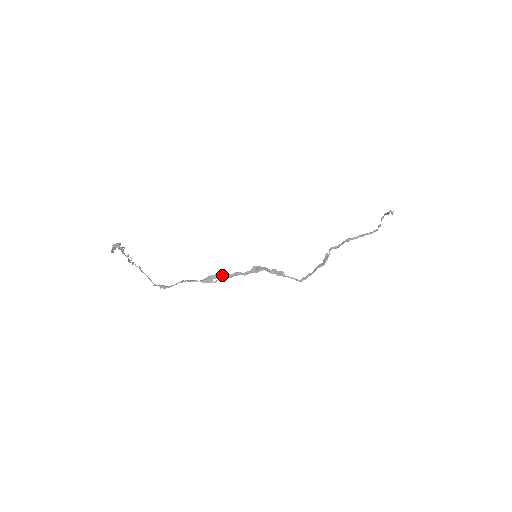
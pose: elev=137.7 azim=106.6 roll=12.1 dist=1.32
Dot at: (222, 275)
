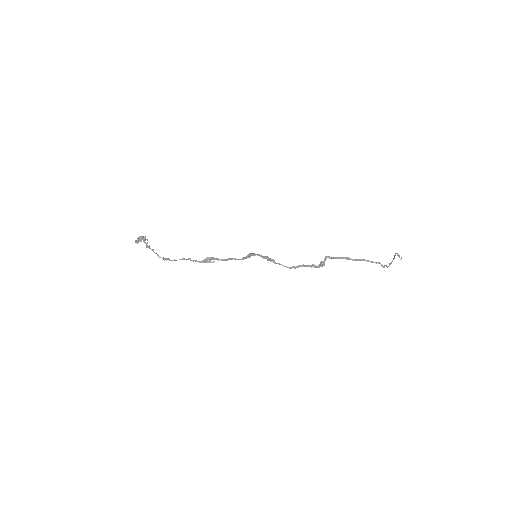
Dot at: (220, 259)
